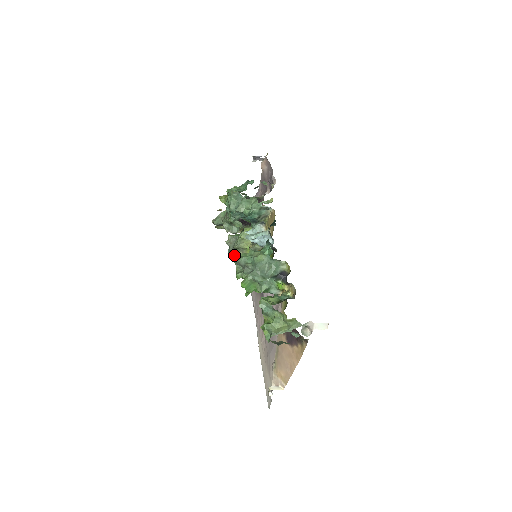
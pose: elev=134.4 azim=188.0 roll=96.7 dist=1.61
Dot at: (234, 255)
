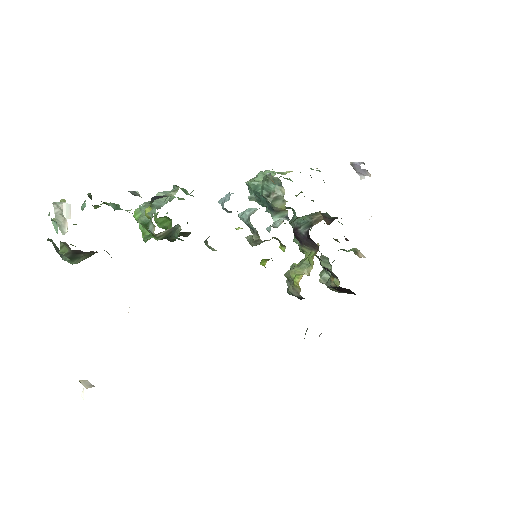
Dot at: (290, 294)
